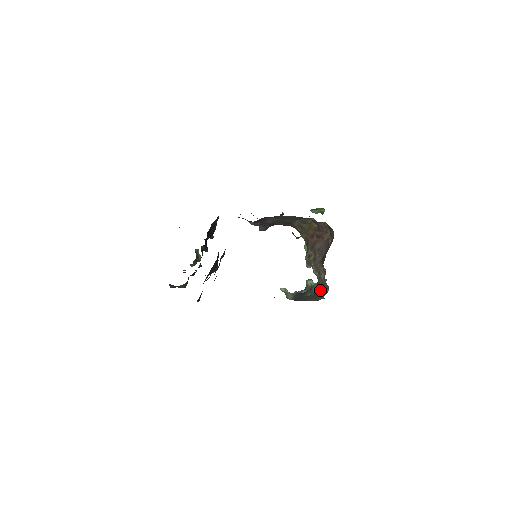
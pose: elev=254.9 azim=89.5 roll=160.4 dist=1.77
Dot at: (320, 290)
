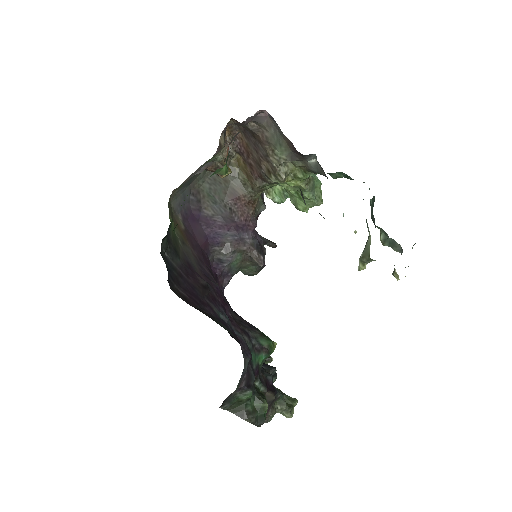
Dot at: (289, 143)
